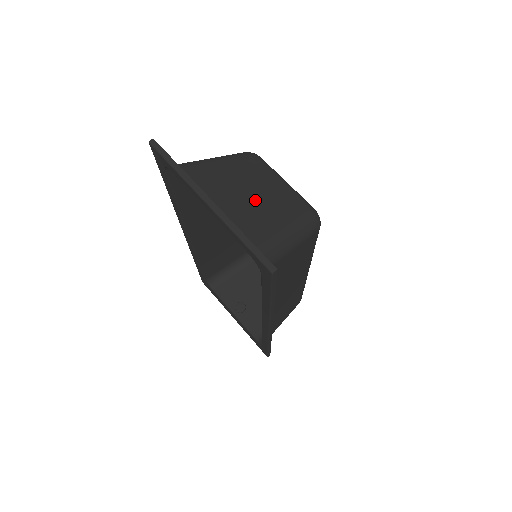
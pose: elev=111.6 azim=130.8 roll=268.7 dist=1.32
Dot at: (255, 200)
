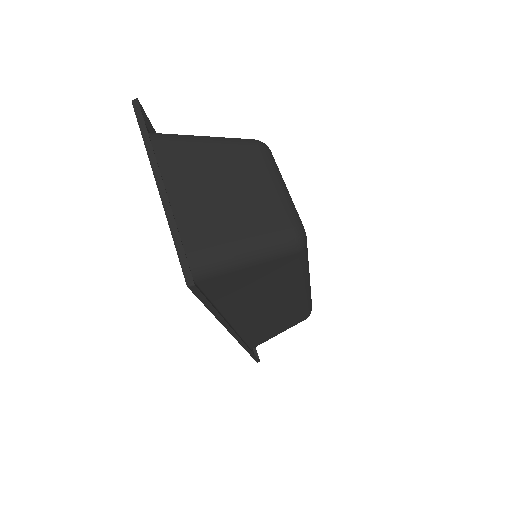
Dot at: (229, 197)
